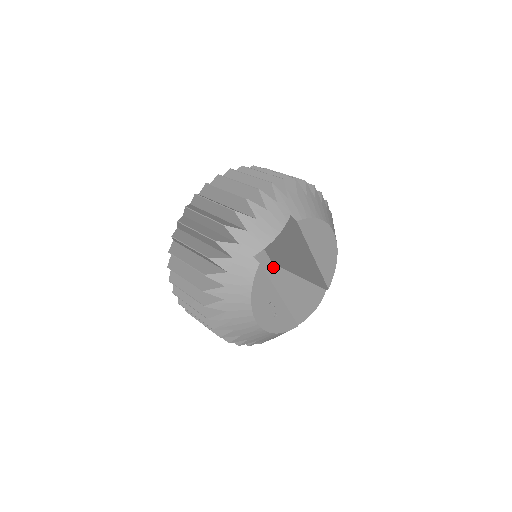
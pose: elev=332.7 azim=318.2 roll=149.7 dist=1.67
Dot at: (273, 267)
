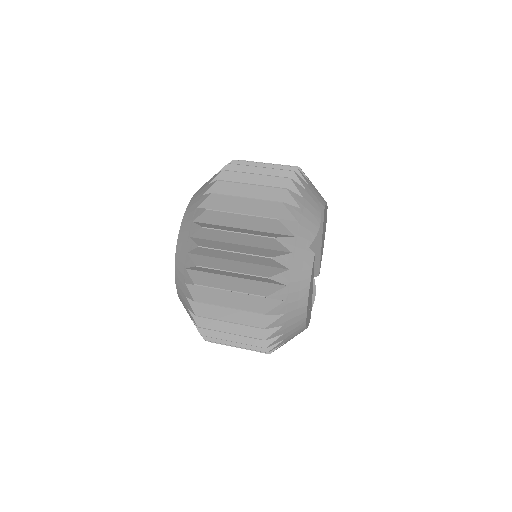
Dot at: occluded
